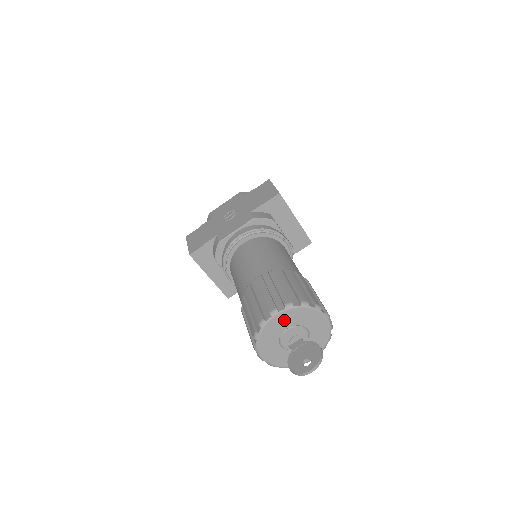
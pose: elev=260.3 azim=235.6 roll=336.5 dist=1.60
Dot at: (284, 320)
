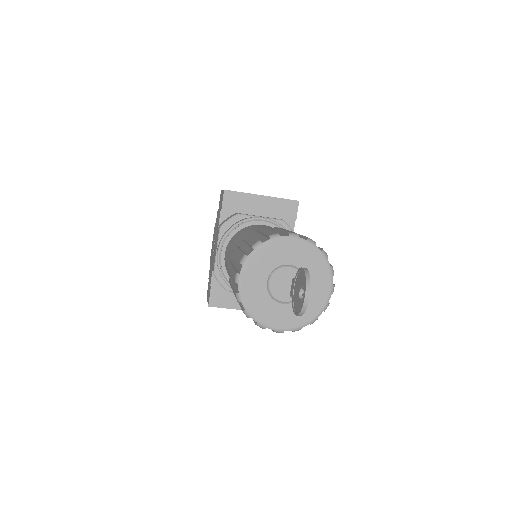
Dot at: (254, 276)
